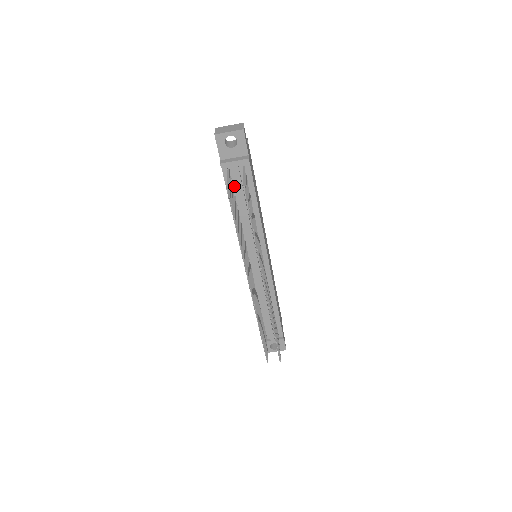
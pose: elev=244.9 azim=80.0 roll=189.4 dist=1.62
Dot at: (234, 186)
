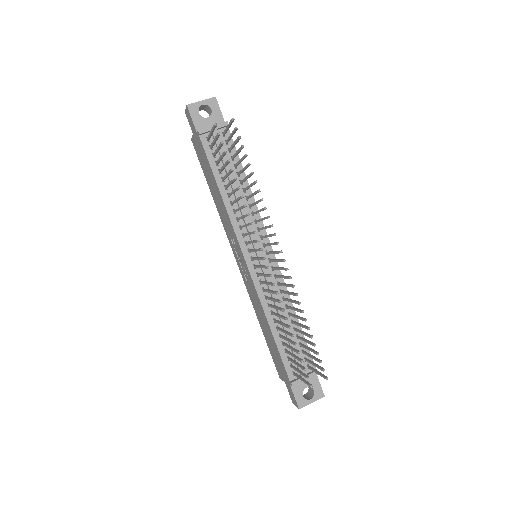
Dot at: (217, 158)
